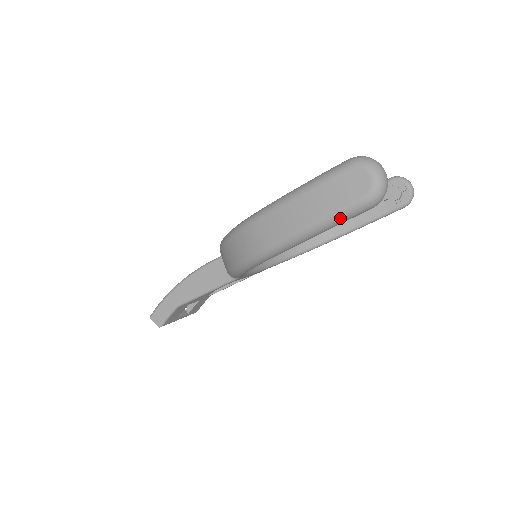
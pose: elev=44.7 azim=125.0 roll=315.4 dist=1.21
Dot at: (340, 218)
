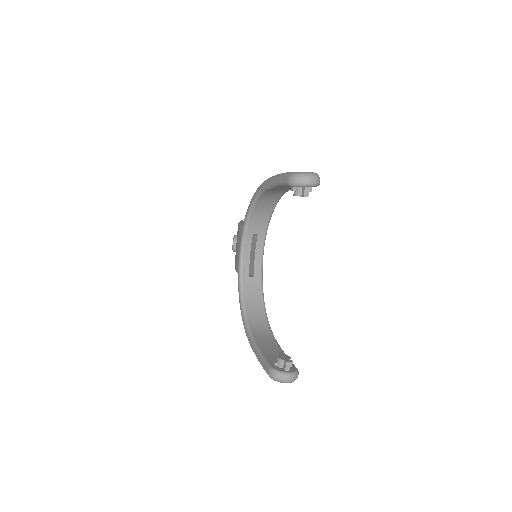
Dot at: occluded
